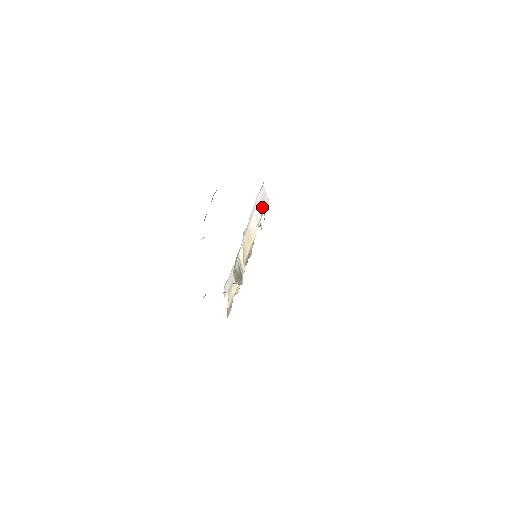
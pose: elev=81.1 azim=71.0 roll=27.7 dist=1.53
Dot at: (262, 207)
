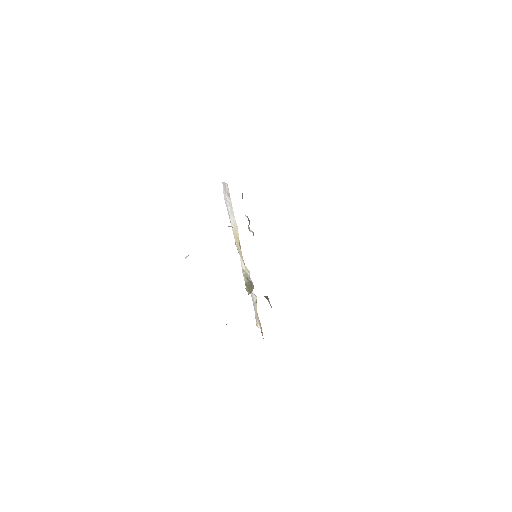
Dot at: (229, 199)
